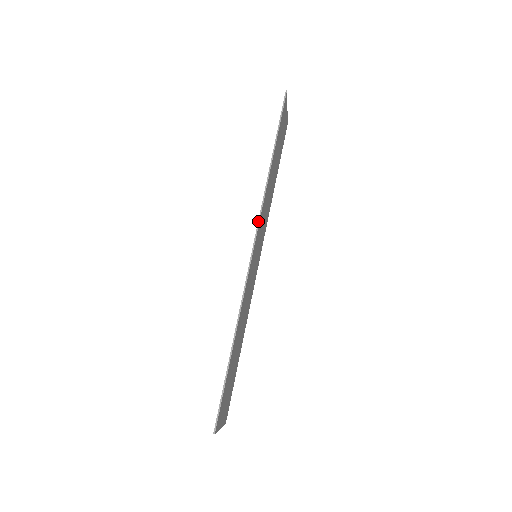
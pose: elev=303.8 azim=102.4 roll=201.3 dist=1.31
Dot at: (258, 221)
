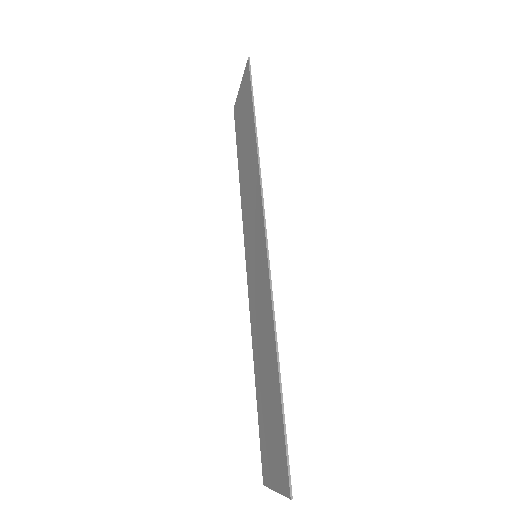
Dot at: (262, 207)
